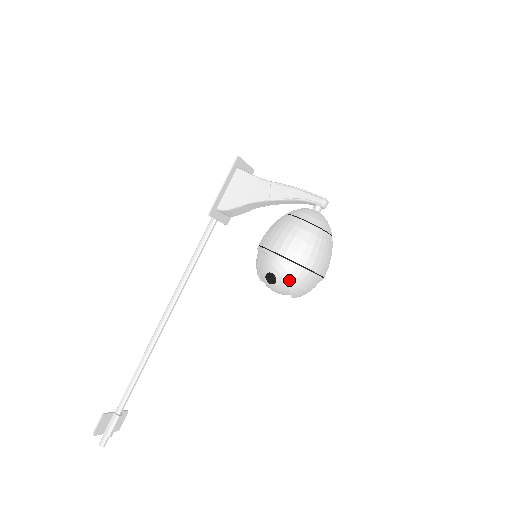
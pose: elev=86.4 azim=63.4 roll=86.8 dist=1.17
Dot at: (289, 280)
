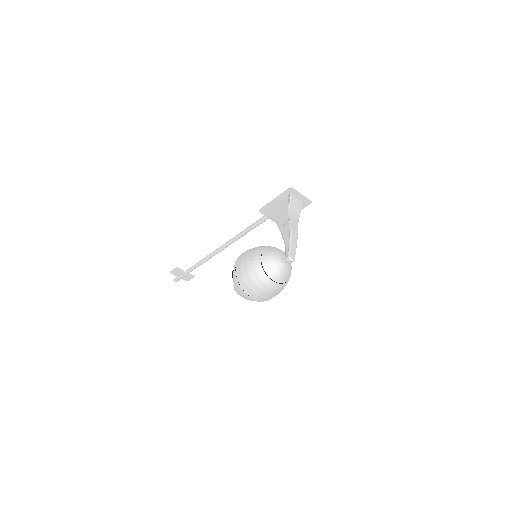
Dot at: occluded
